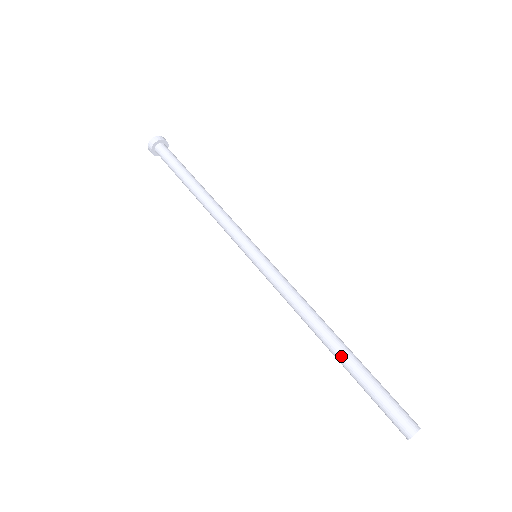
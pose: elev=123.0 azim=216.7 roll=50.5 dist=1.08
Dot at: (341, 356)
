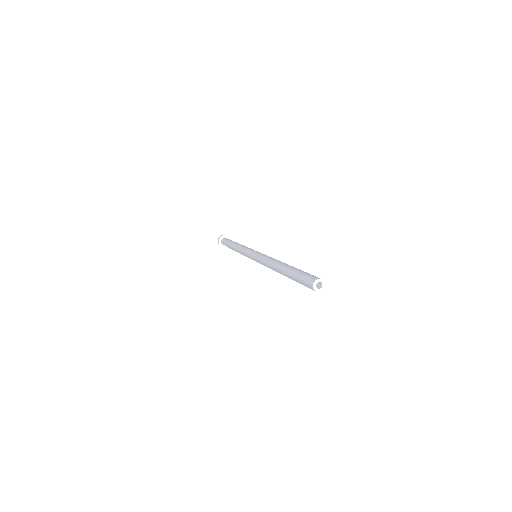
Dot at: (289, 265)
